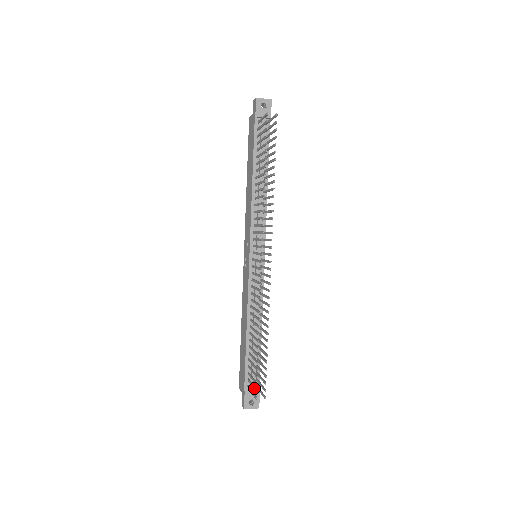
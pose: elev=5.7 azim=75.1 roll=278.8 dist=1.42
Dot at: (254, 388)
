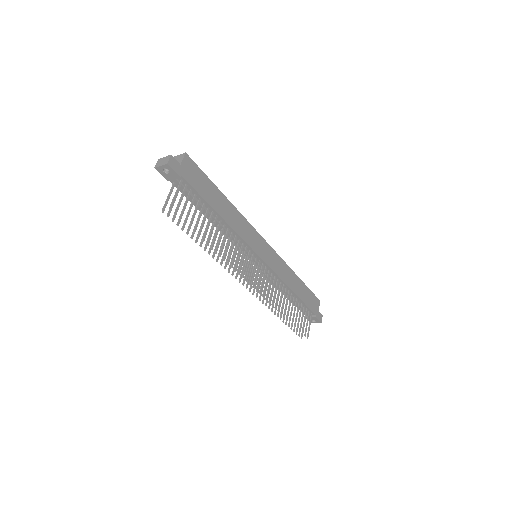
Dot at: occluded
